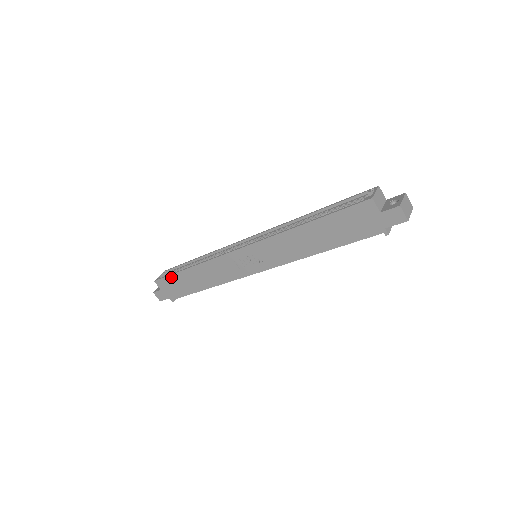
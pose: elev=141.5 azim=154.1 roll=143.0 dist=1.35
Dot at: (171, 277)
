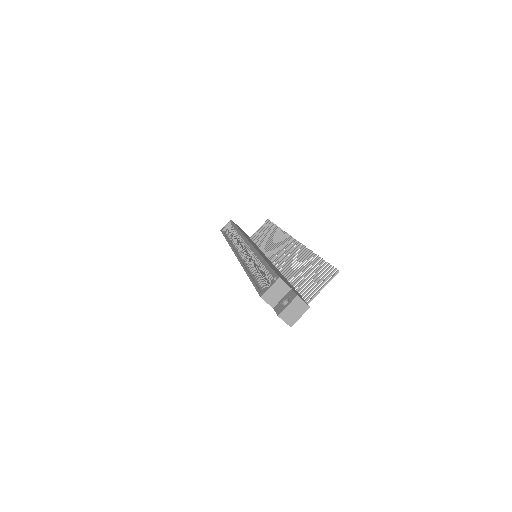
Dot at: occluded
